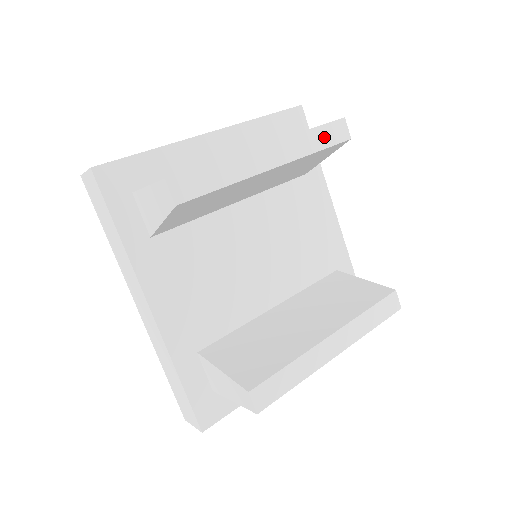
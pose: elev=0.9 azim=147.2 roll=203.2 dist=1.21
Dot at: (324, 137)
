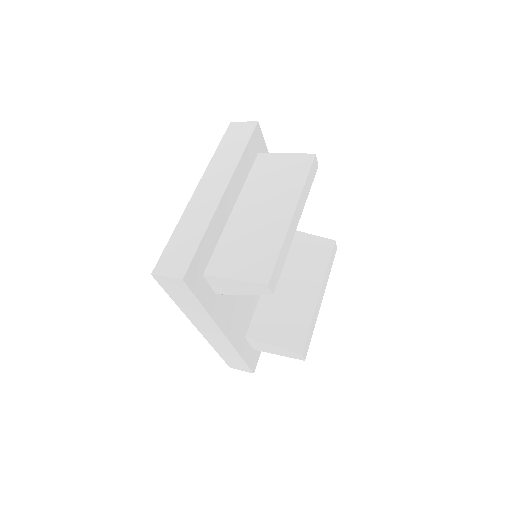
Dot at: (310, 179)
